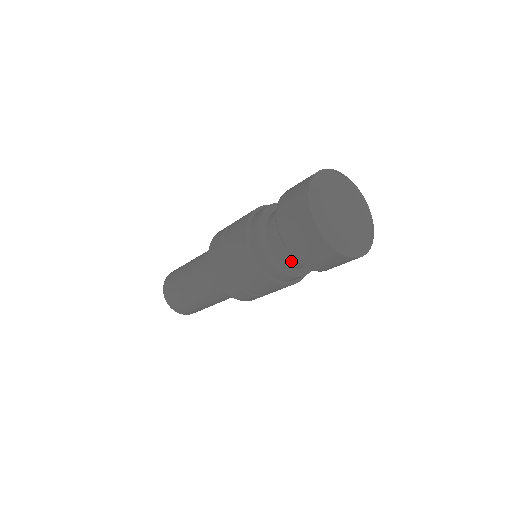
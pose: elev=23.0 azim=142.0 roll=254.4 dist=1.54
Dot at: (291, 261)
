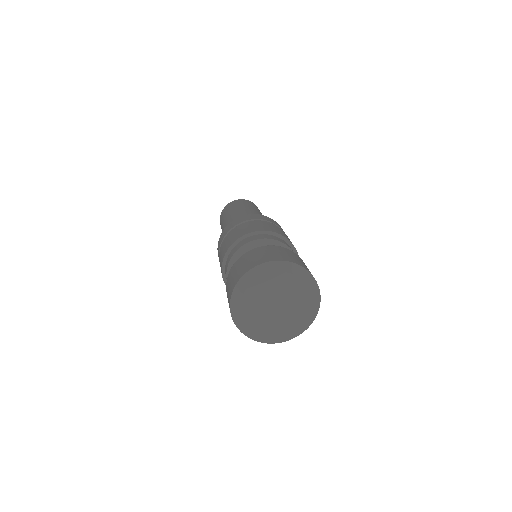
Dot at: occluded
